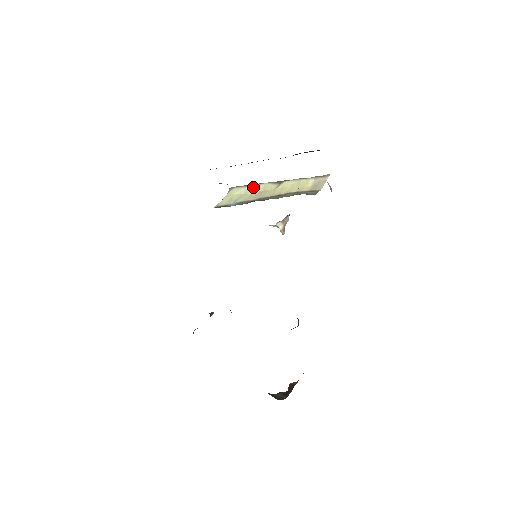
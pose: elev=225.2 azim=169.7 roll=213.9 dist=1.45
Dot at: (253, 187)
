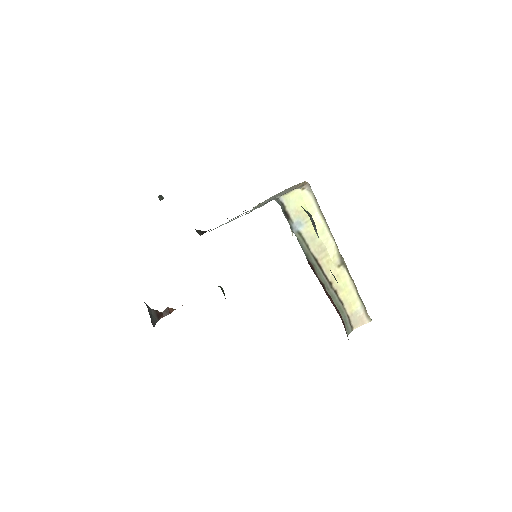
Dot at: (324, 228)
